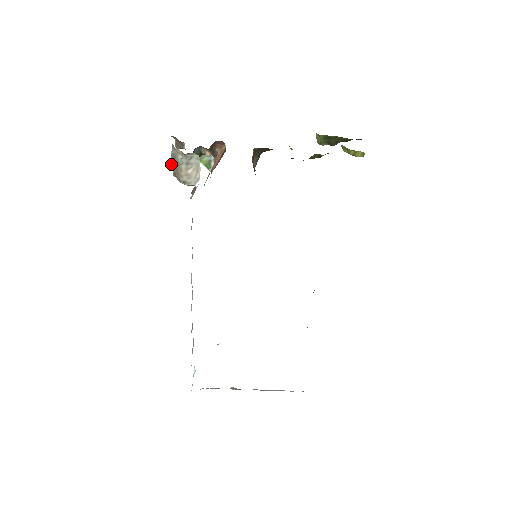
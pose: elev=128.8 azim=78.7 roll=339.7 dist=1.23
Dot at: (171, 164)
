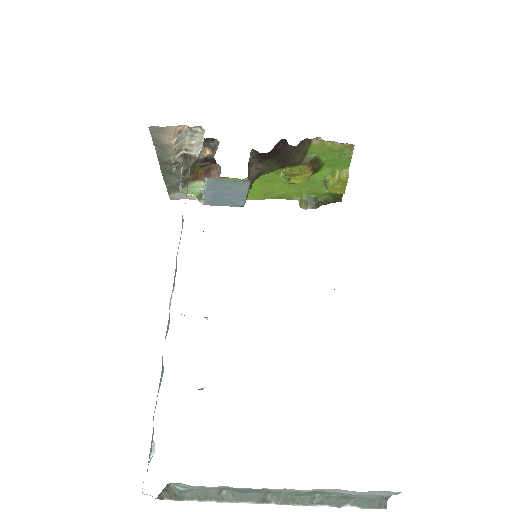
Dot at: (171, 155)
